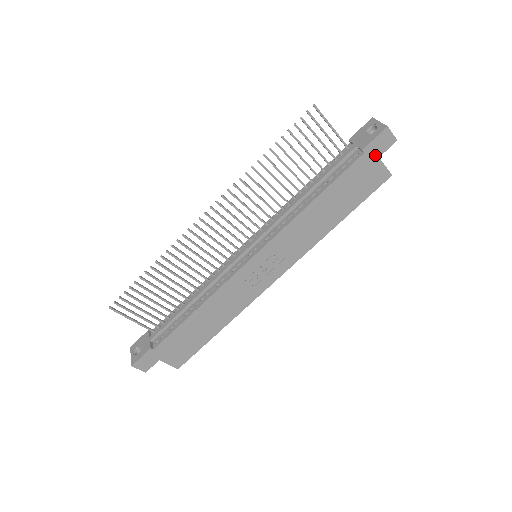
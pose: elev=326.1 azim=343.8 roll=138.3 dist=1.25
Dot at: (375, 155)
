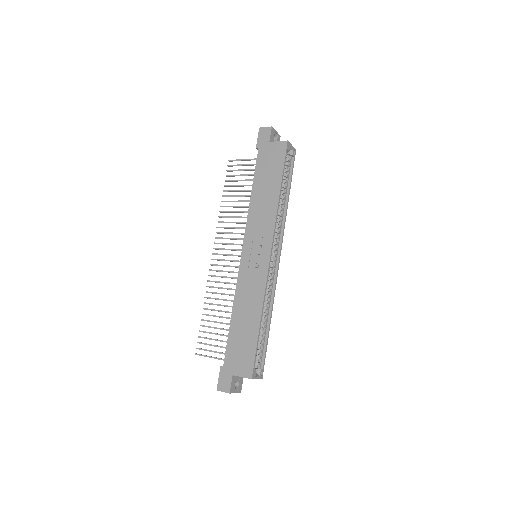
Dot at: (266, 143)
